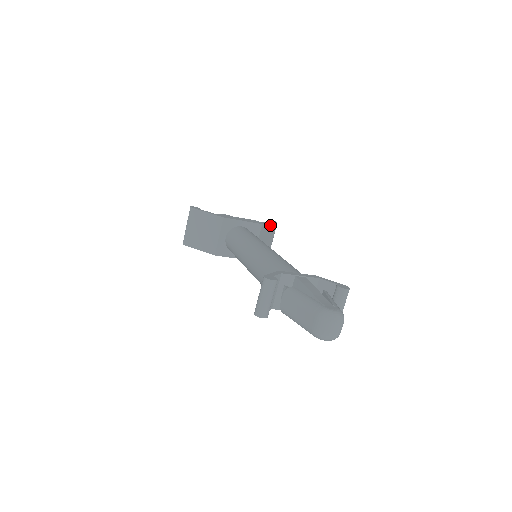
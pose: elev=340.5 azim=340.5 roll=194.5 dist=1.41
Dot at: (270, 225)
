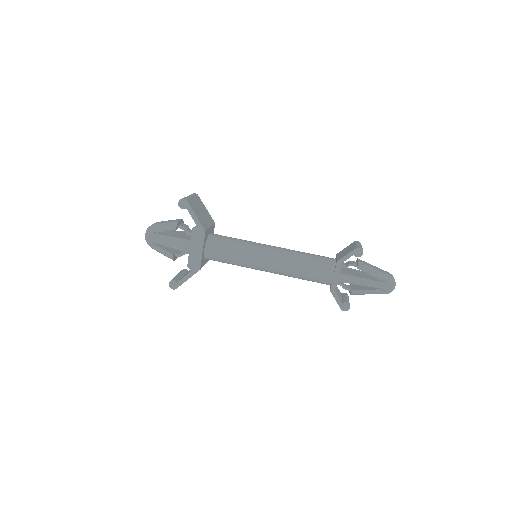
Dot at: (195, 214)
